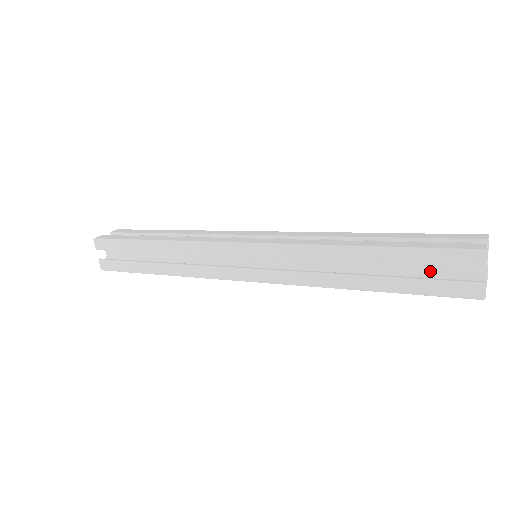
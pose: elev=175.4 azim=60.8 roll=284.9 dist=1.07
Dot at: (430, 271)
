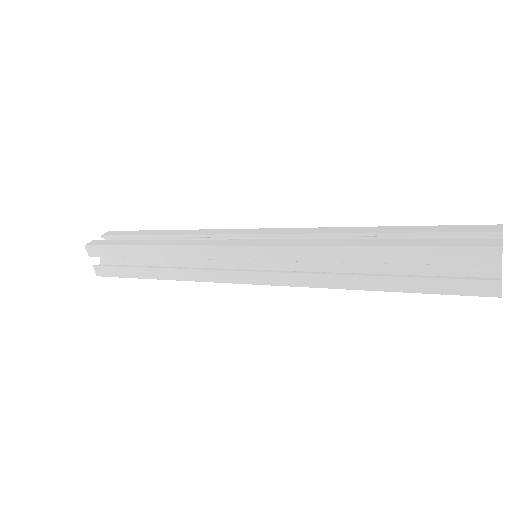
Dot at: (441, 268)
